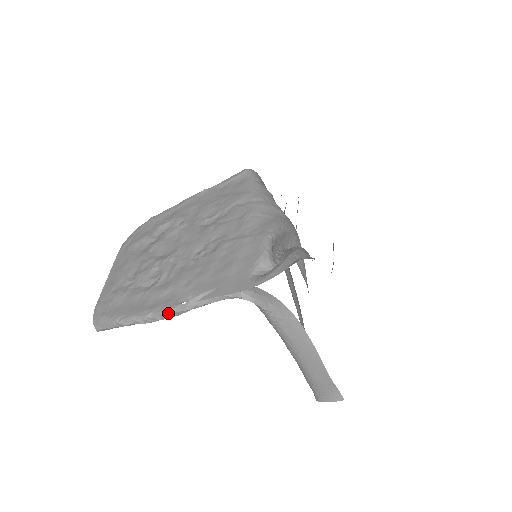
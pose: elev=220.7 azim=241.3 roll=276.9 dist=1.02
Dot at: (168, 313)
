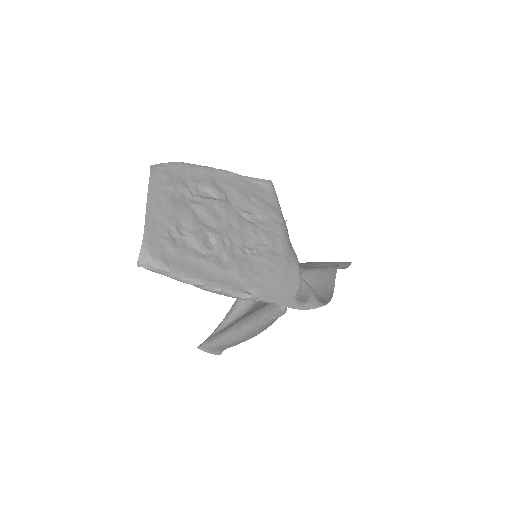
Dot at: (231, 294)
